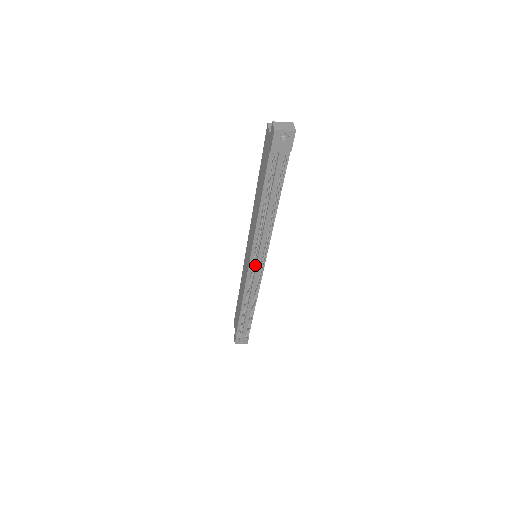
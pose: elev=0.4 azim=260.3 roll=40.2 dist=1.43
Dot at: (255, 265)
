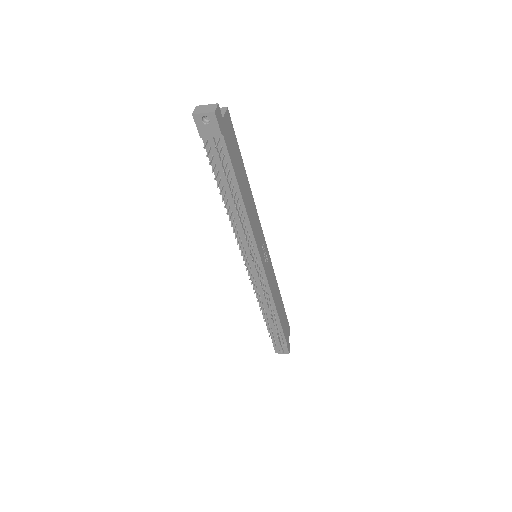
Dot at: (253, 266)
